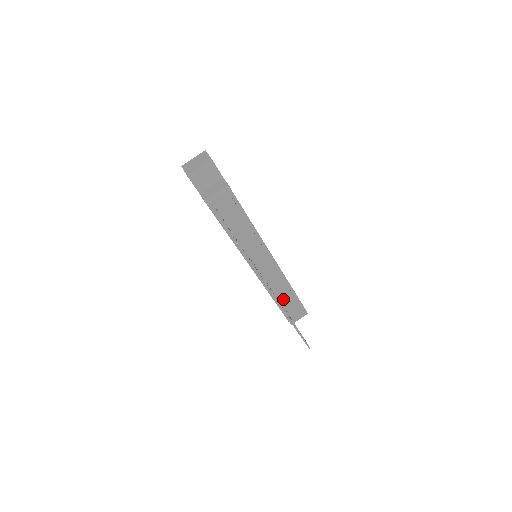
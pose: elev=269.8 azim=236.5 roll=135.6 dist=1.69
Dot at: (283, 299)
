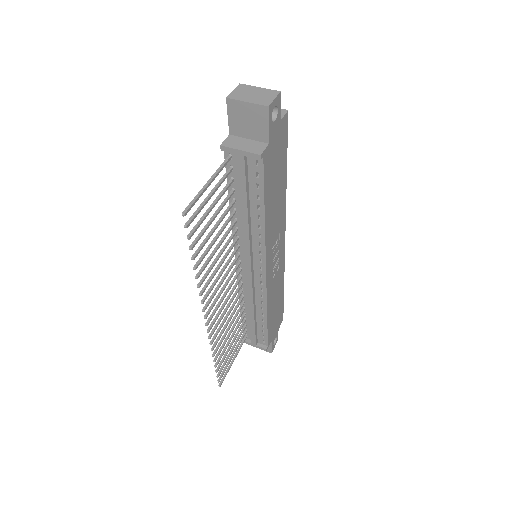
Dot at: occluded
